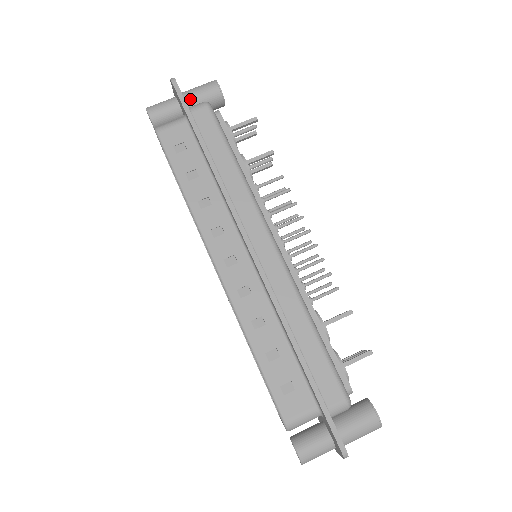
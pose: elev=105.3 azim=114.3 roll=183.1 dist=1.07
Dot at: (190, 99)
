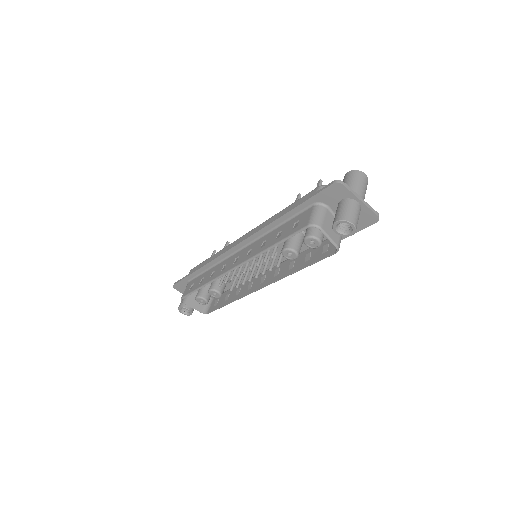
Dot at: occluded
